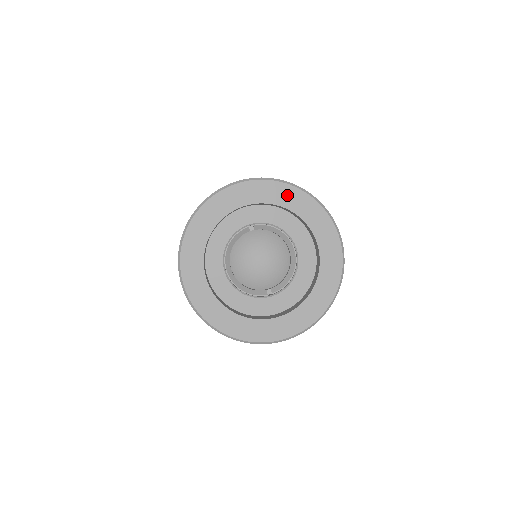
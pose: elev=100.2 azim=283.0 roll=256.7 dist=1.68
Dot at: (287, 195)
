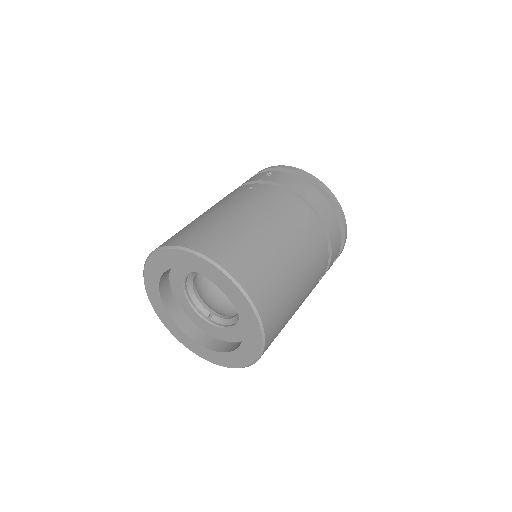
Dot at: (238, 298)
